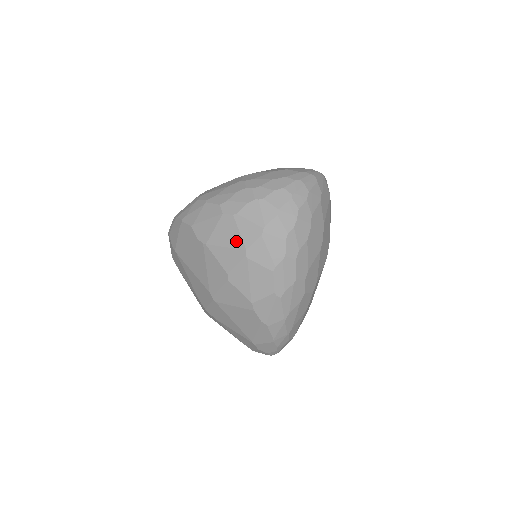
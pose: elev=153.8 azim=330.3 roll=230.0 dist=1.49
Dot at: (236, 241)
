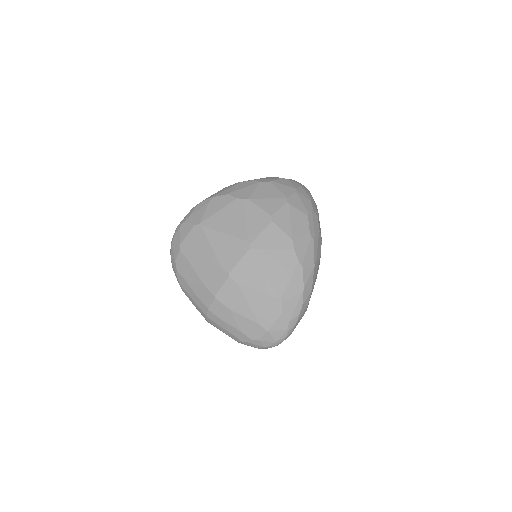
Dot at: (277, 194)
